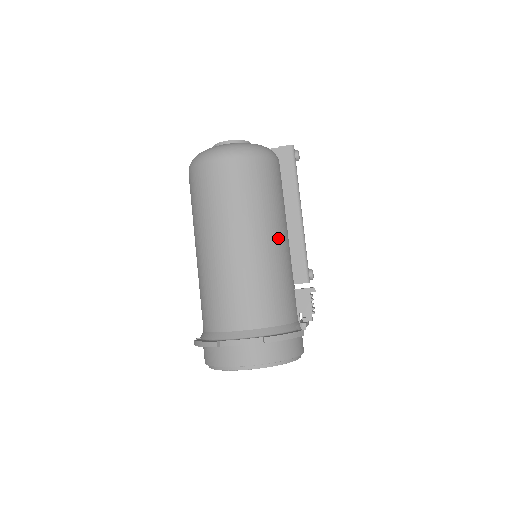
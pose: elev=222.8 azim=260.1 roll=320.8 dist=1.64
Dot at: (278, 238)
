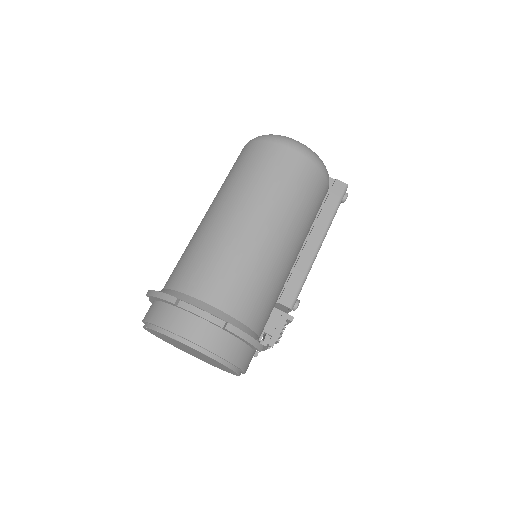
Dot at: (292, 247)
